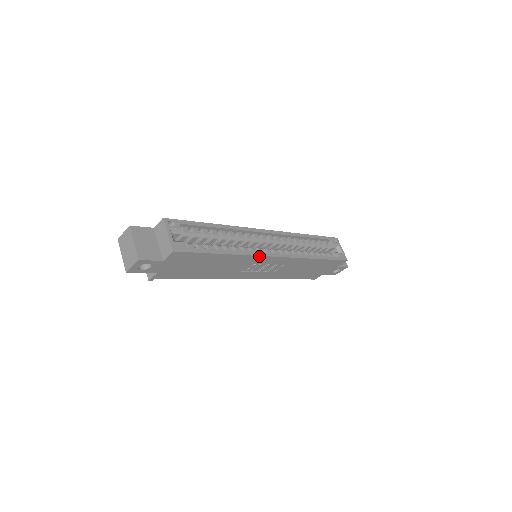
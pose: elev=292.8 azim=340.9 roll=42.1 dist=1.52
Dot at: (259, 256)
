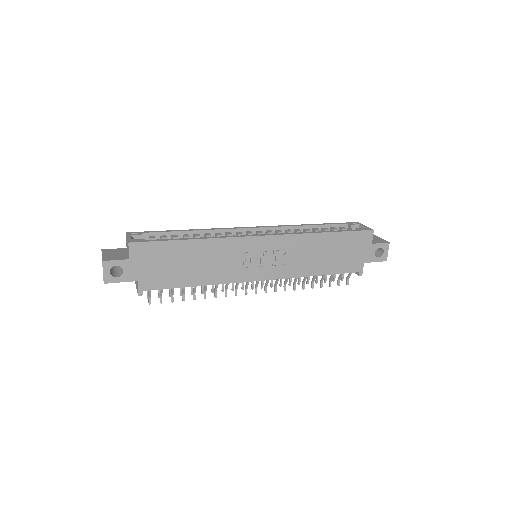
Dot at: (237, 238)
